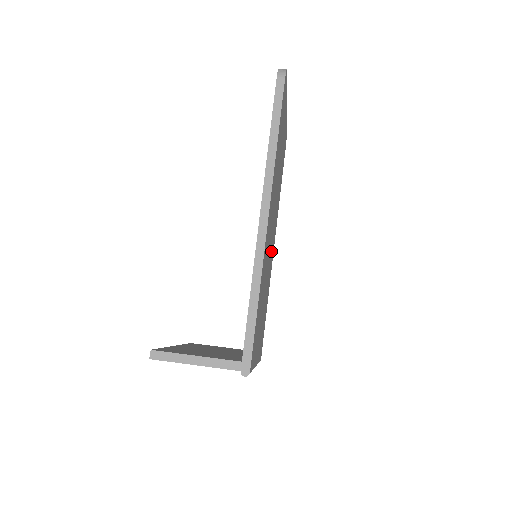
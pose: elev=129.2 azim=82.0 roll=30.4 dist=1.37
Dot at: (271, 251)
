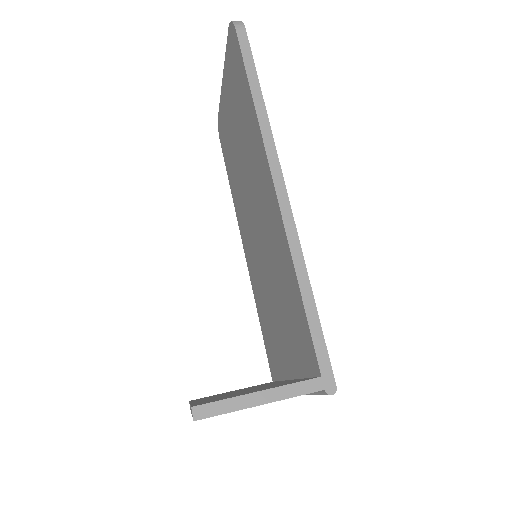
Dot at: occluded
